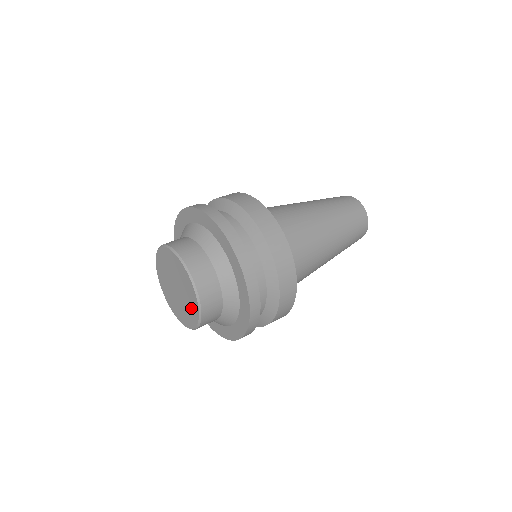
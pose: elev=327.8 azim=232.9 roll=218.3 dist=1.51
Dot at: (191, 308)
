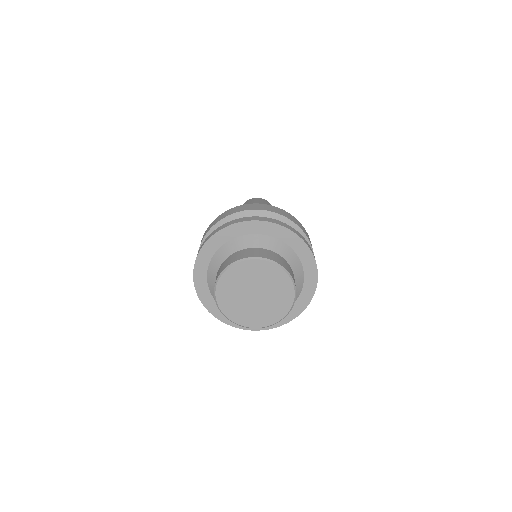
Dot at: (279, 283)
